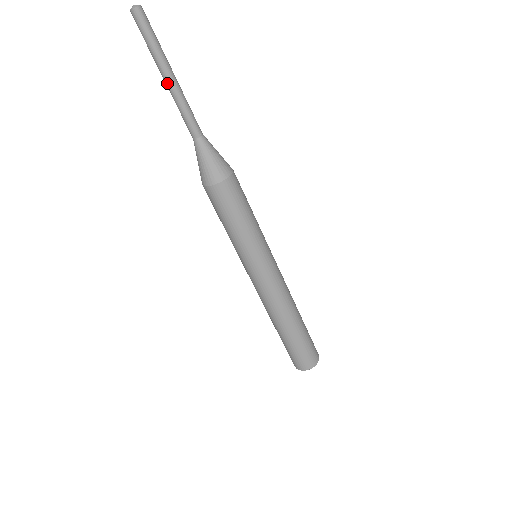
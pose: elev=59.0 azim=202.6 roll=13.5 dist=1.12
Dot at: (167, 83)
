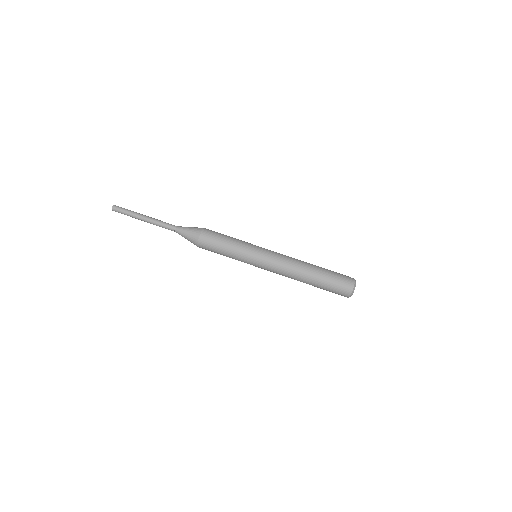
Dot at: (146, 220)
